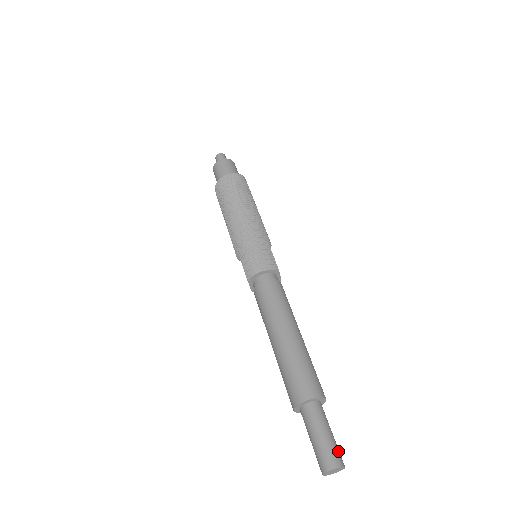
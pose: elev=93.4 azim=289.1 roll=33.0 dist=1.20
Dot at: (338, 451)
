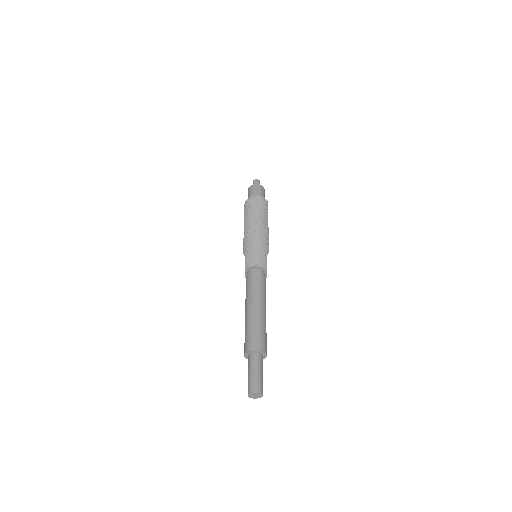
Dot at: (262, 385)
